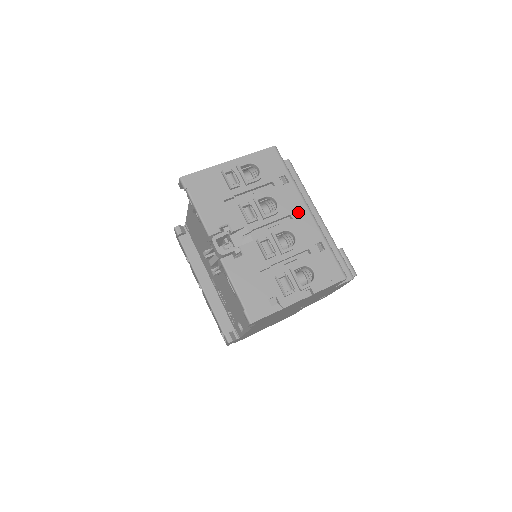
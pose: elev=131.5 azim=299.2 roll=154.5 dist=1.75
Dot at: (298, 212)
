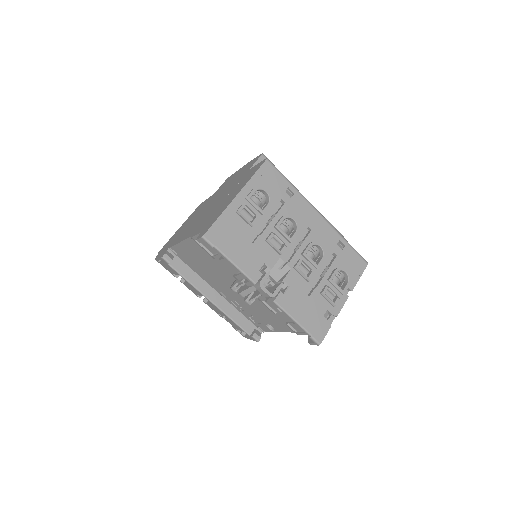
Dot at: (313, 221)
